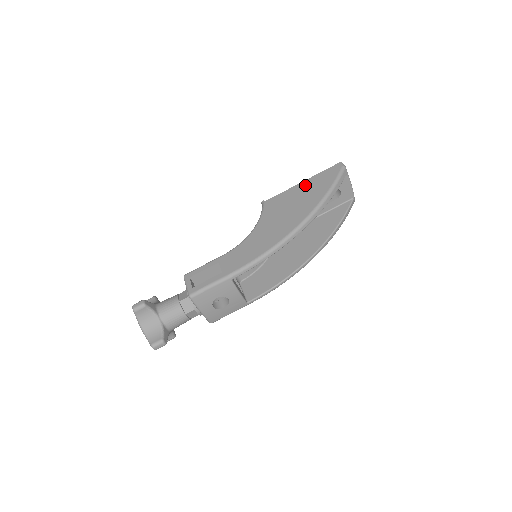
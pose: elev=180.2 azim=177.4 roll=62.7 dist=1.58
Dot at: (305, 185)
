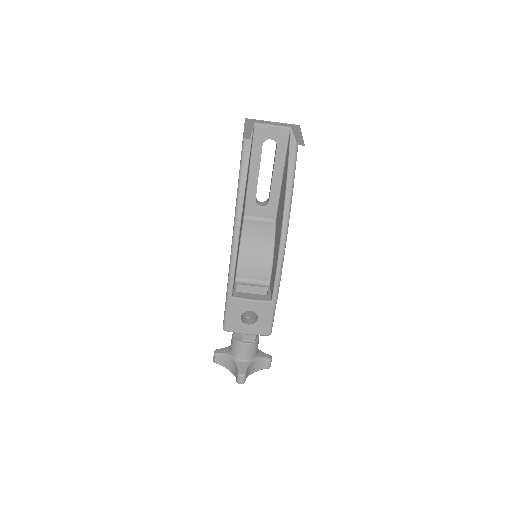
Dot at: occluded
